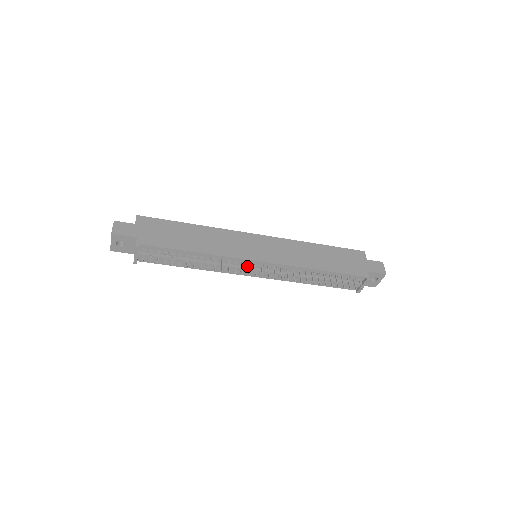
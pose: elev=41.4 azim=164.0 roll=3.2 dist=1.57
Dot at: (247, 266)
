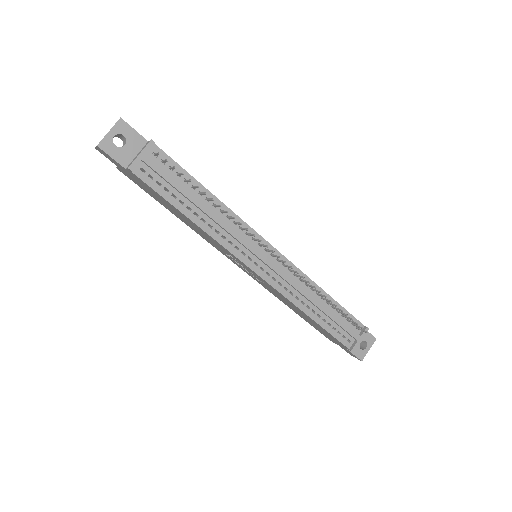
Dot at: (256, 248)
